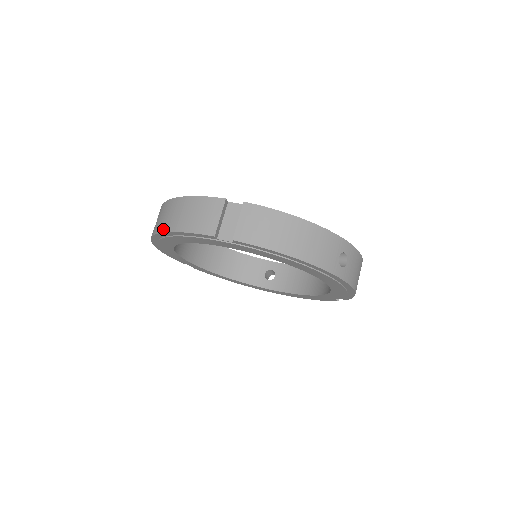
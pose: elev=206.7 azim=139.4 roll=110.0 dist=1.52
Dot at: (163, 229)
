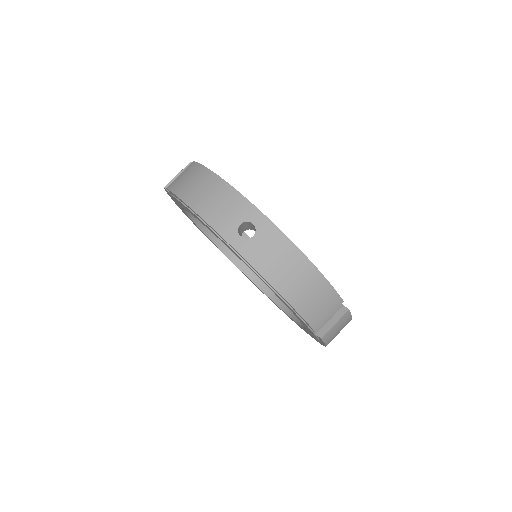
Dot at: (274, 282)
